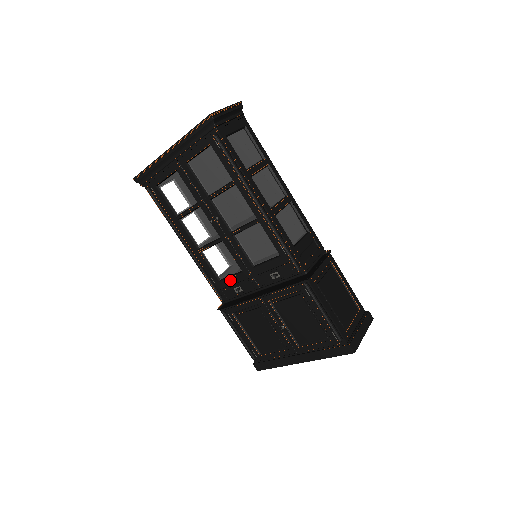
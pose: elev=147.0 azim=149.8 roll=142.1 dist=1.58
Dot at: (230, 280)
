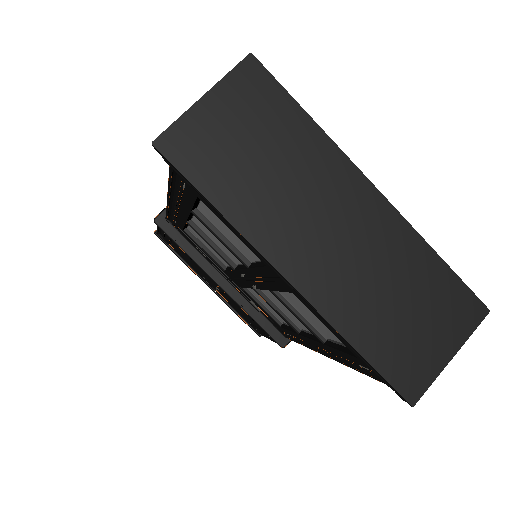
Dot at: (200, 248)
